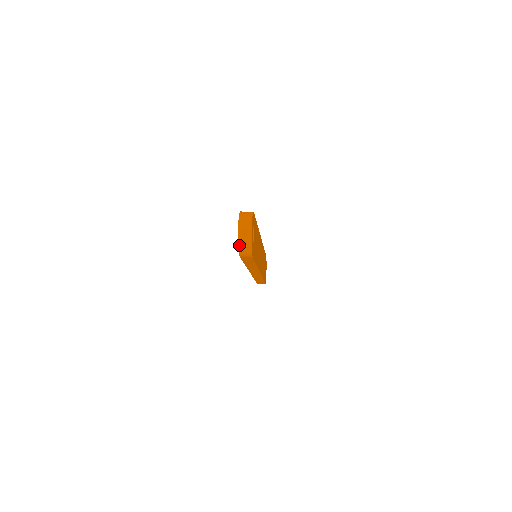
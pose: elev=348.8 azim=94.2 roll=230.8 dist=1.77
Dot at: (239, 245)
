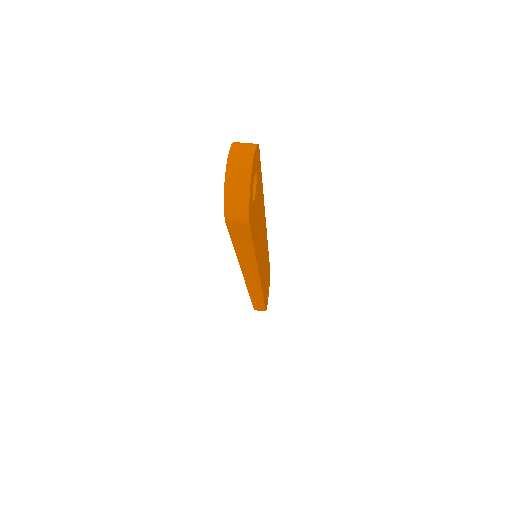
Dot at: (226, 195)
